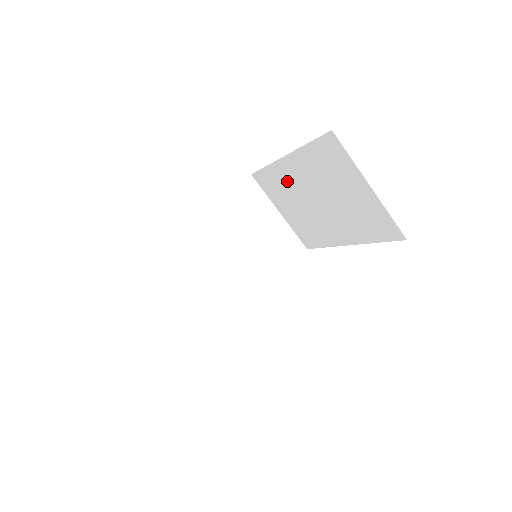
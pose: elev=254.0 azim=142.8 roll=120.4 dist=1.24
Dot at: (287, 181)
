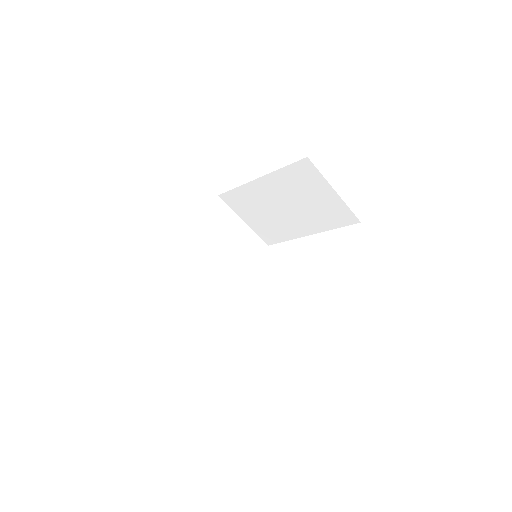
Dot at: (257, 196)
